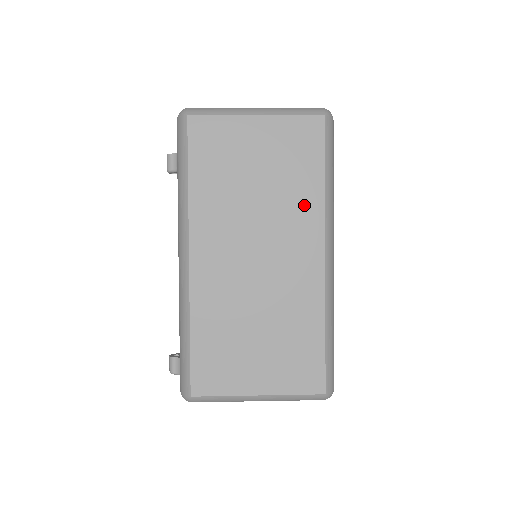
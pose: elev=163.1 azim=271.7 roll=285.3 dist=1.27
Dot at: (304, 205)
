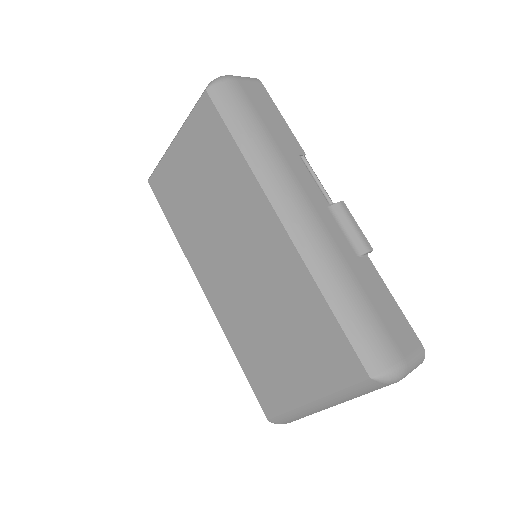
Dot at: (239, 185)
